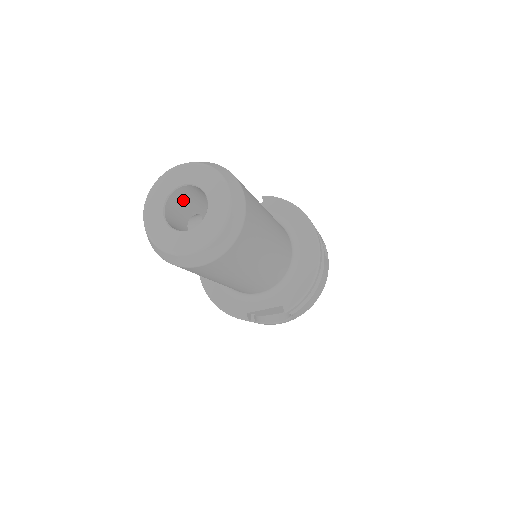
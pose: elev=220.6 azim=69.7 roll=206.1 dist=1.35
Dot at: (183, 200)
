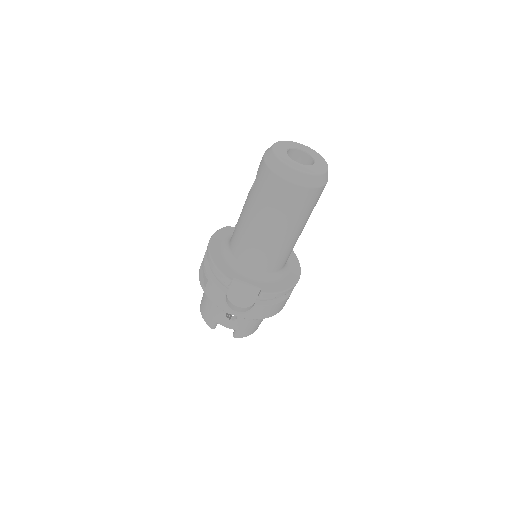
Dot at: occluded
